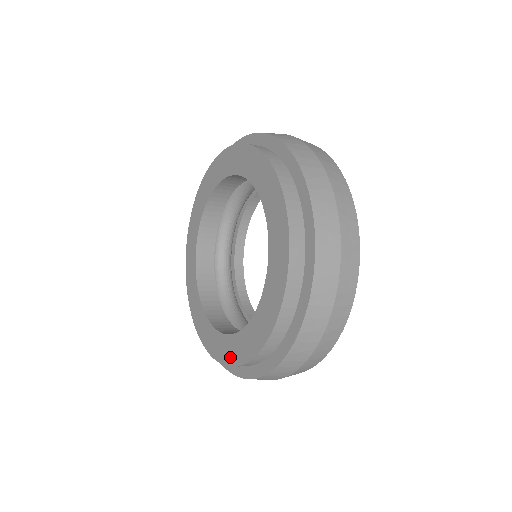
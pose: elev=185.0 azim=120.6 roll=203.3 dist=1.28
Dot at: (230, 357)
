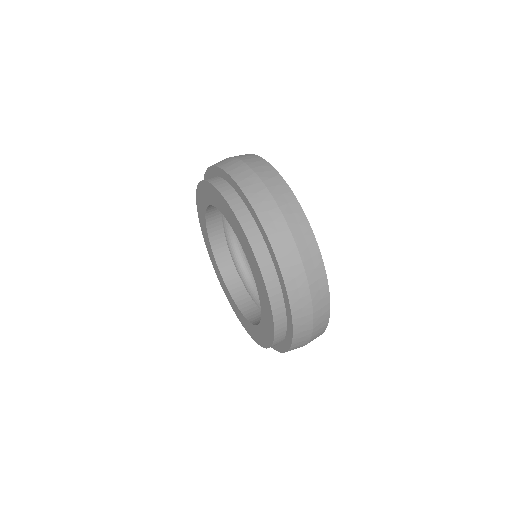
Dot at: (243, 324)
